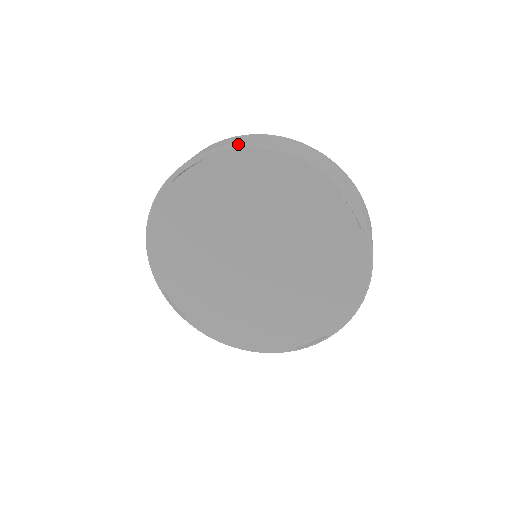
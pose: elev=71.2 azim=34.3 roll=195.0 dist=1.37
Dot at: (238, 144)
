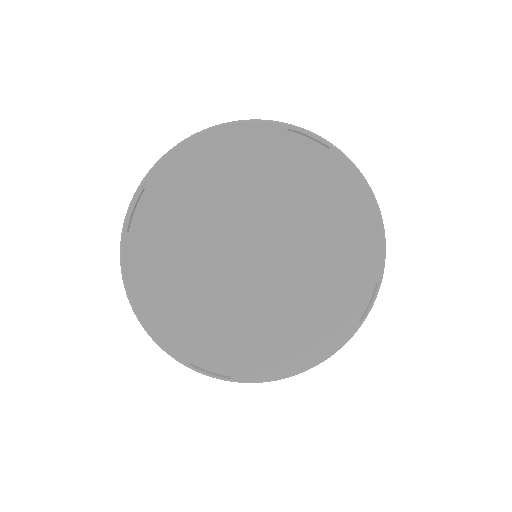
Dot at: (168, 151)
